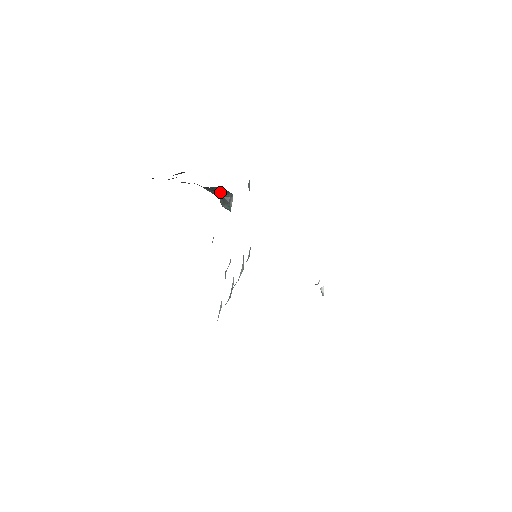
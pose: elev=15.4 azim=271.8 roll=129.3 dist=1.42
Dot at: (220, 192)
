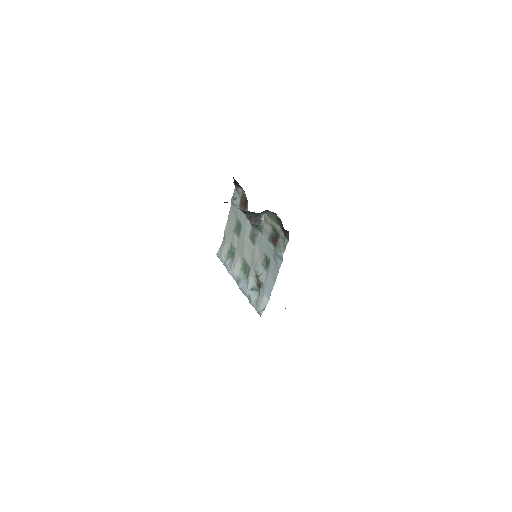
Dot at: (258, 214)
